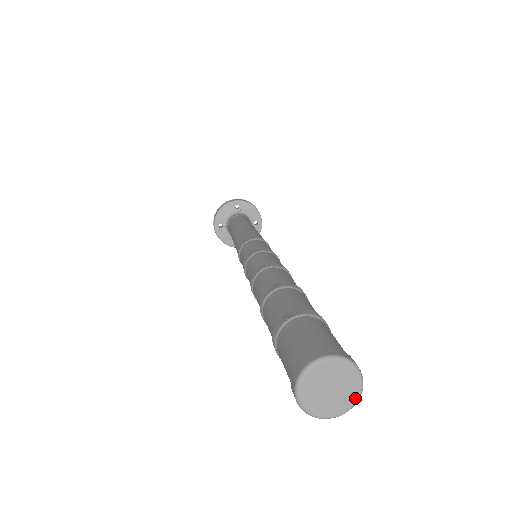
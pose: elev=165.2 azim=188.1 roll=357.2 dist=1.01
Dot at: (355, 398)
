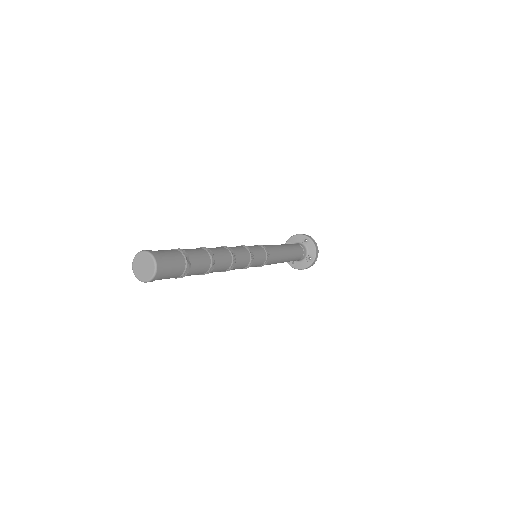
Dot at: (149, 278)
